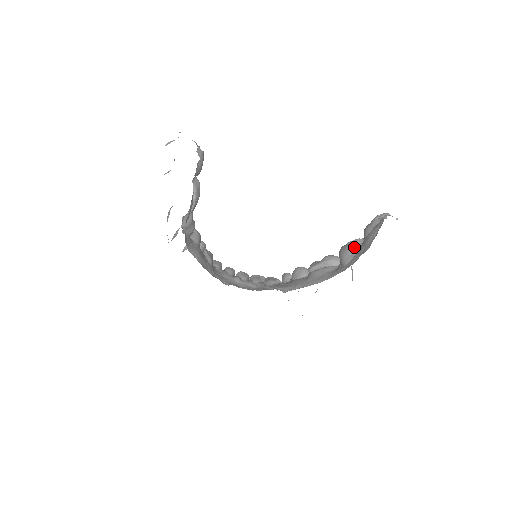
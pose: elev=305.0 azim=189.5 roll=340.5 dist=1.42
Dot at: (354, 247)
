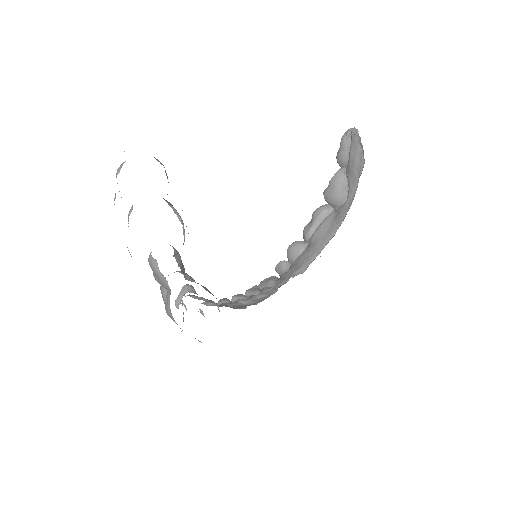
Dot at: (341, 180)
